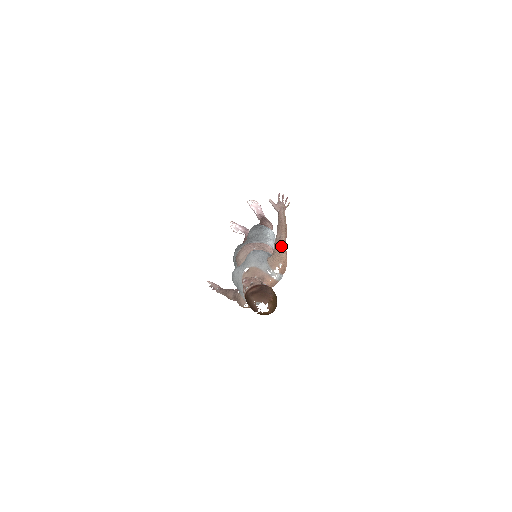
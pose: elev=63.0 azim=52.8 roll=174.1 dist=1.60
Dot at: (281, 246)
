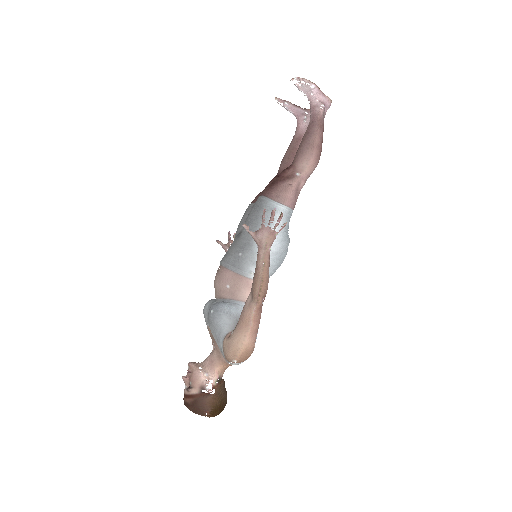
Dot at: (246, 324)
